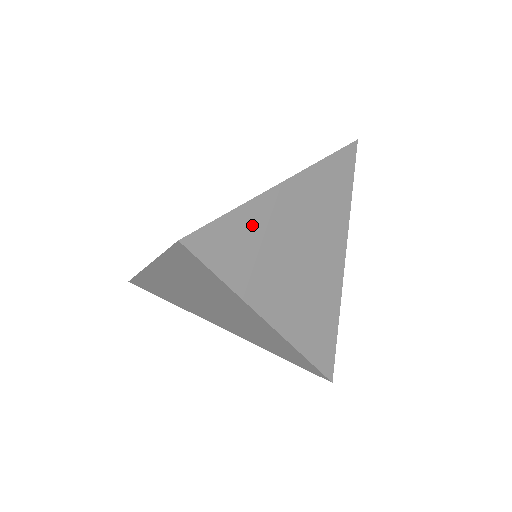
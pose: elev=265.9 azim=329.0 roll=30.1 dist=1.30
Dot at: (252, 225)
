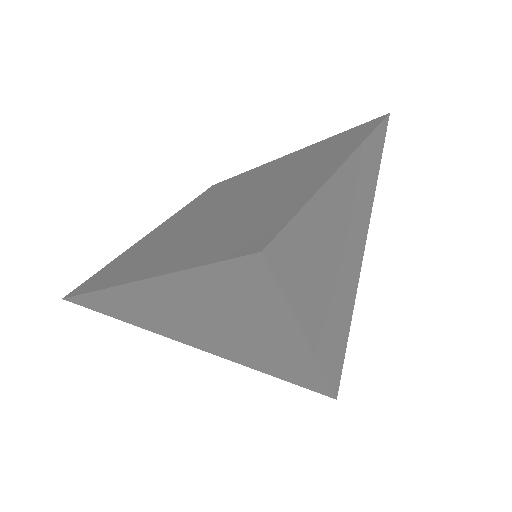
Dot at: (317, 222)
